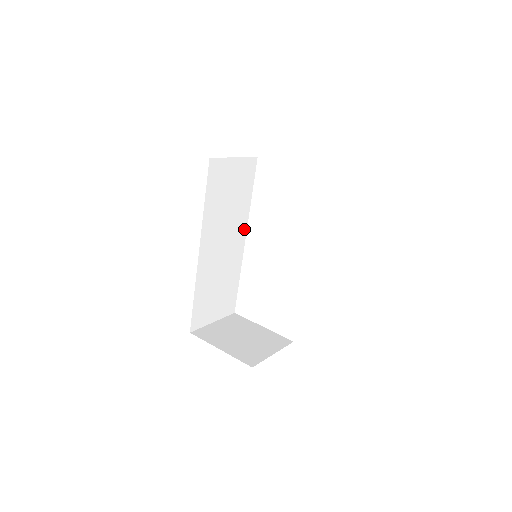
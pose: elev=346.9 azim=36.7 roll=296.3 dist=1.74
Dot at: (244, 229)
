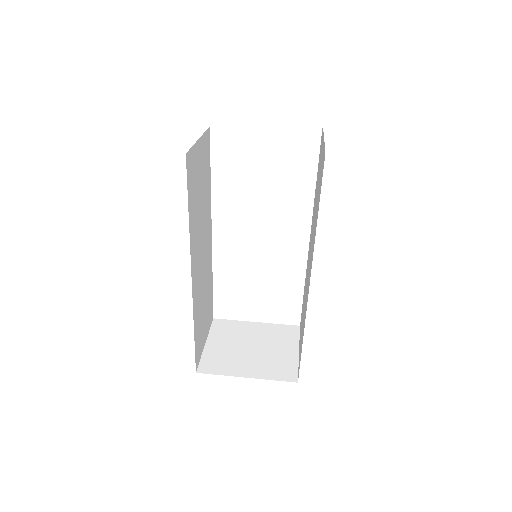
Dot at: (210, 222)
